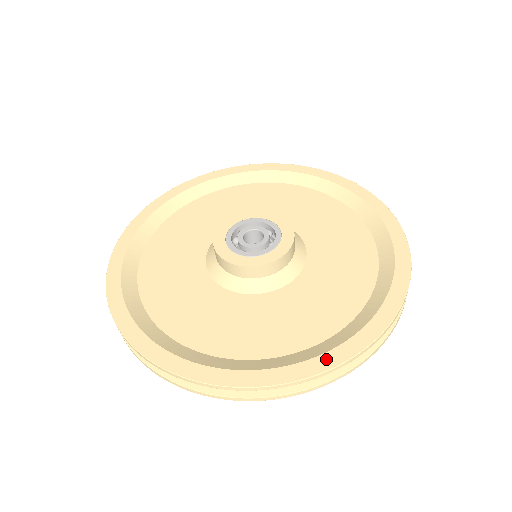
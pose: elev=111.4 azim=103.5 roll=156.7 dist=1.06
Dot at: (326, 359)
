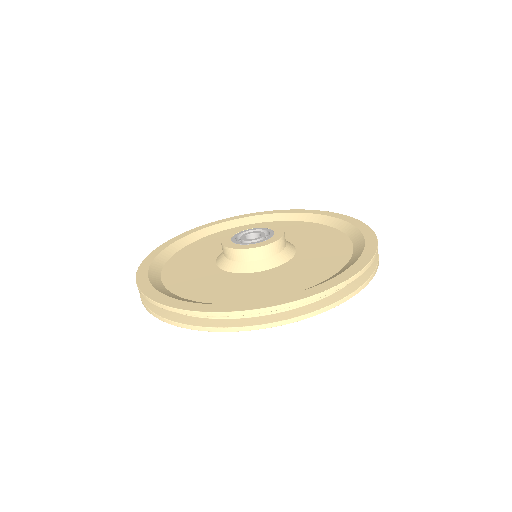
Dot at: (332, 282)
